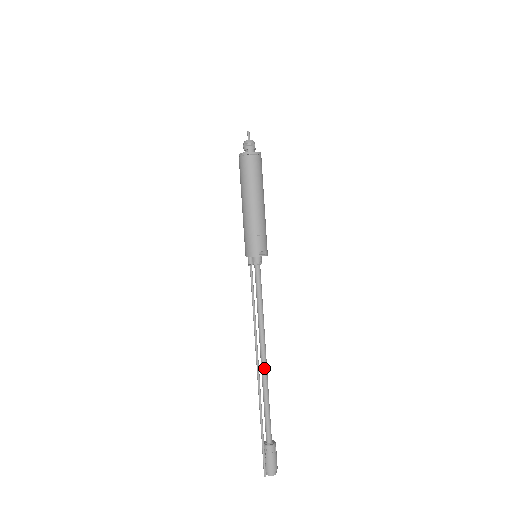
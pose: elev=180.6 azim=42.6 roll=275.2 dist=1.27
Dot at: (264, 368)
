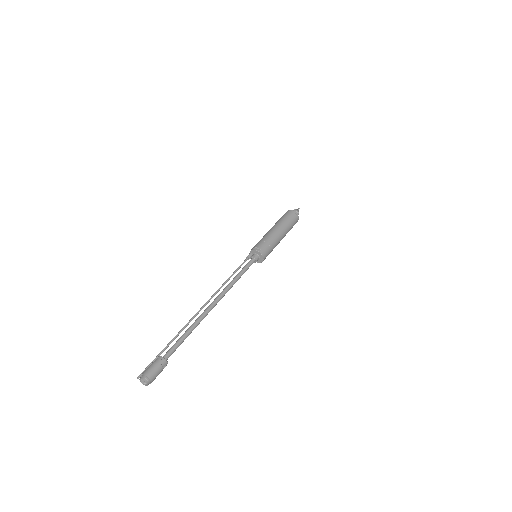
Dot at: (205, 310)
